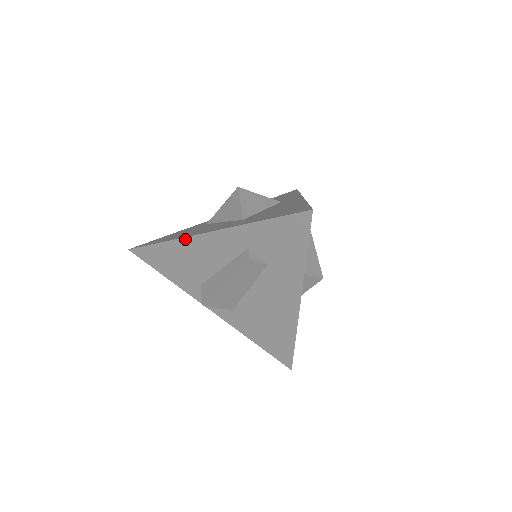
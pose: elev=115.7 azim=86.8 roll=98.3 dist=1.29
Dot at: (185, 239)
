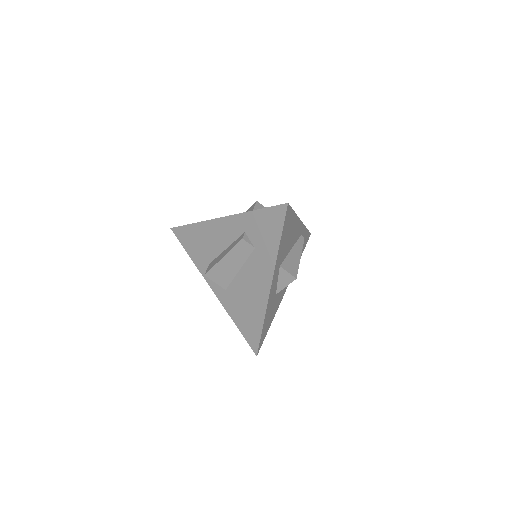
Dot at: (207, 222)
